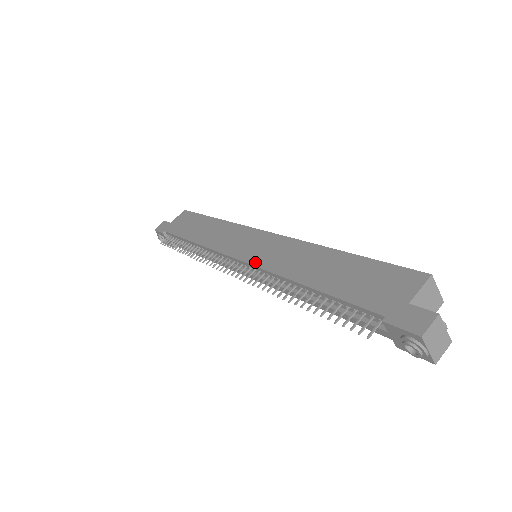
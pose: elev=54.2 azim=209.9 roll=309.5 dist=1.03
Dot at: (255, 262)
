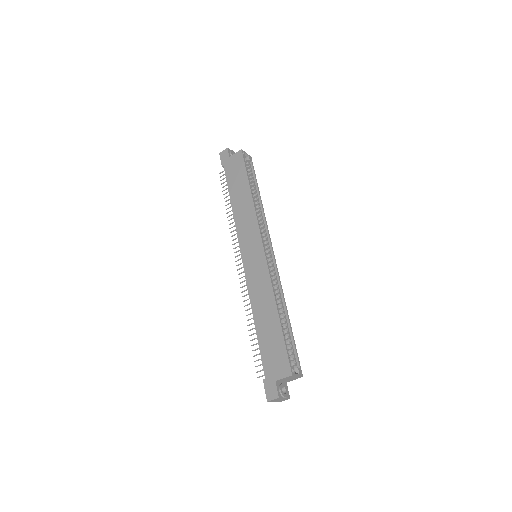
Dot at: (247, 274)
